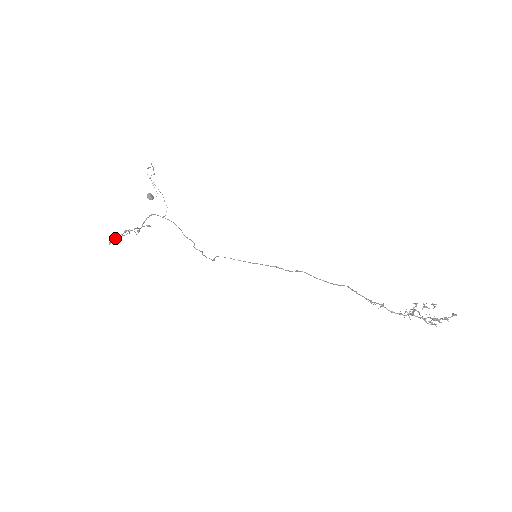
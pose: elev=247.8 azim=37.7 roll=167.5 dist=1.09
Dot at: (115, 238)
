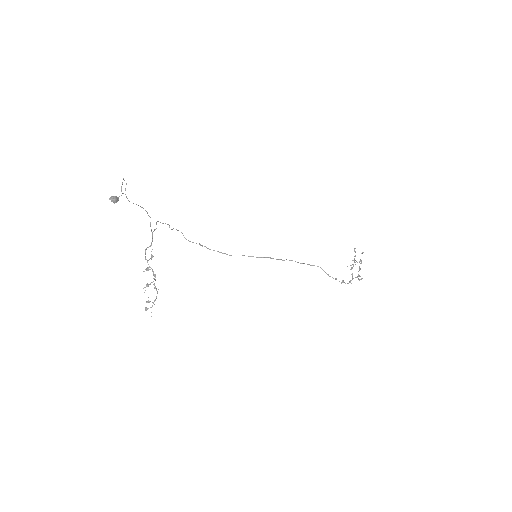
Dot at: occluded
